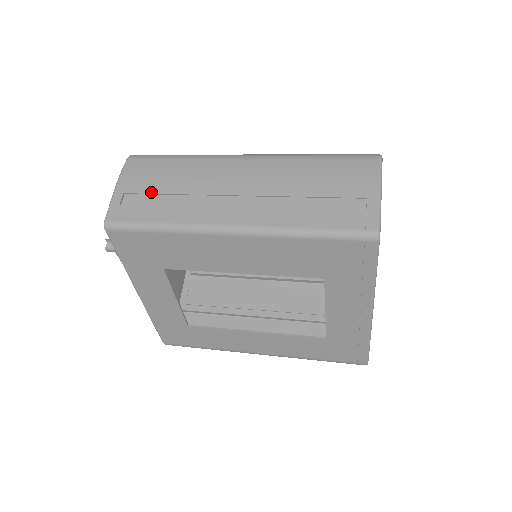
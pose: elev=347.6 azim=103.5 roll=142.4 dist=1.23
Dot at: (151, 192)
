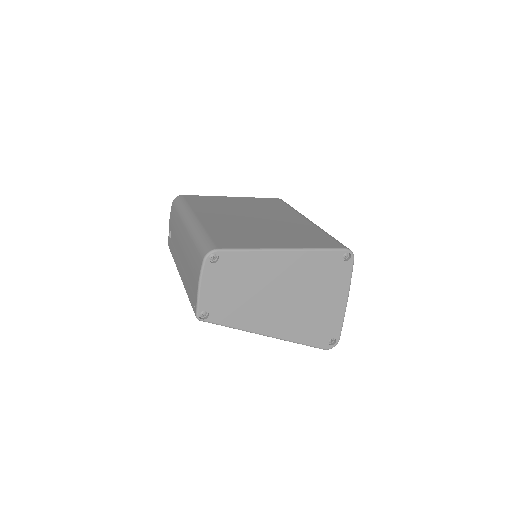
Dot at: (172, 234)
